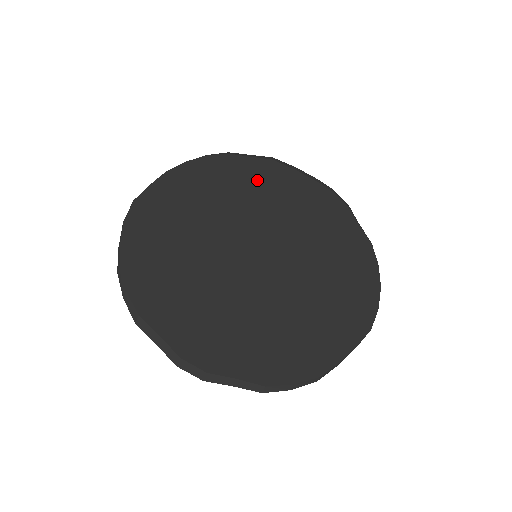
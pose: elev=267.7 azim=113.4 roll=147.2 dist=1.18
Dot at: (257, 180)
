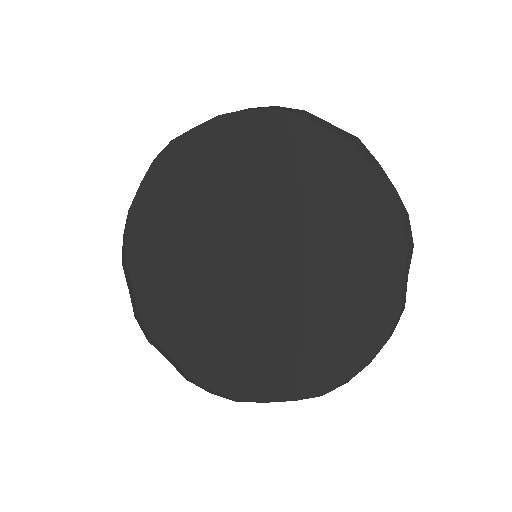
Dot at: (313, 165)
